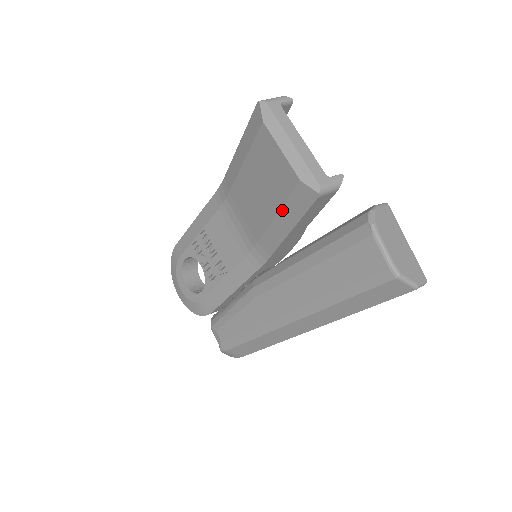
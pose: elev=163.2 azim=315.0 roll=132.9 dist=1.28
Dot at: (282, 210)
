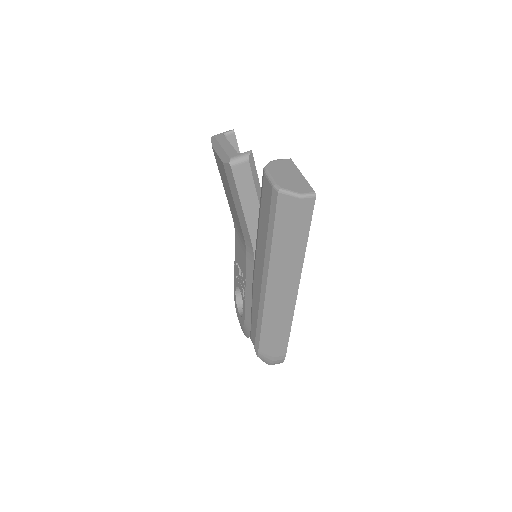
Dot at: (232, 195)
